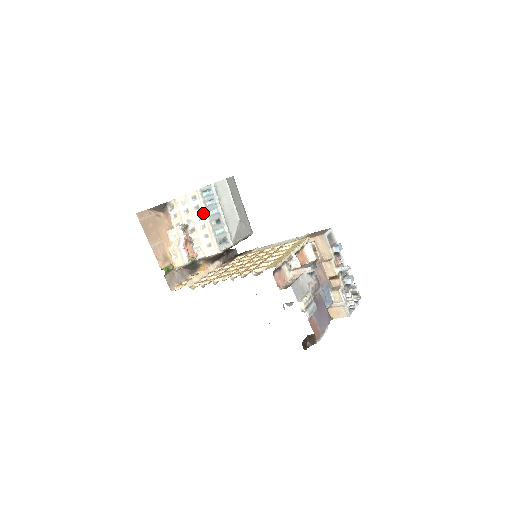
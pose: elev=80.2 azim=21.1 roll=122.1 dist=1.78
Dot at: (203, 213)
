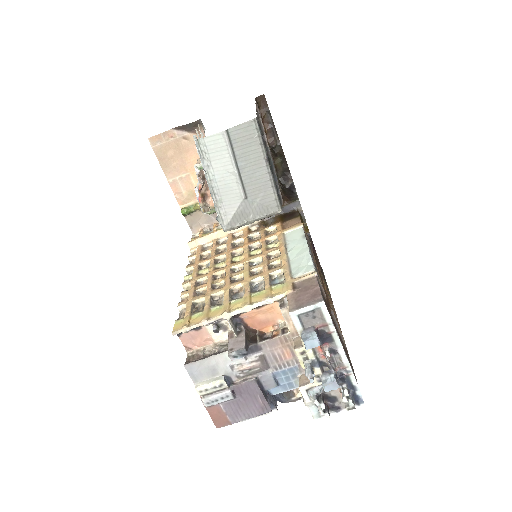
Dot at: occluded
